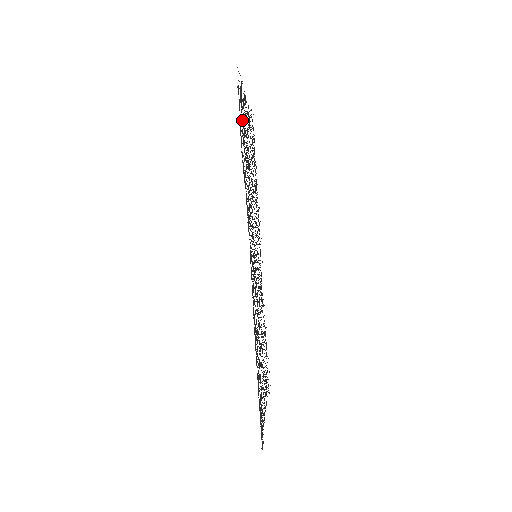
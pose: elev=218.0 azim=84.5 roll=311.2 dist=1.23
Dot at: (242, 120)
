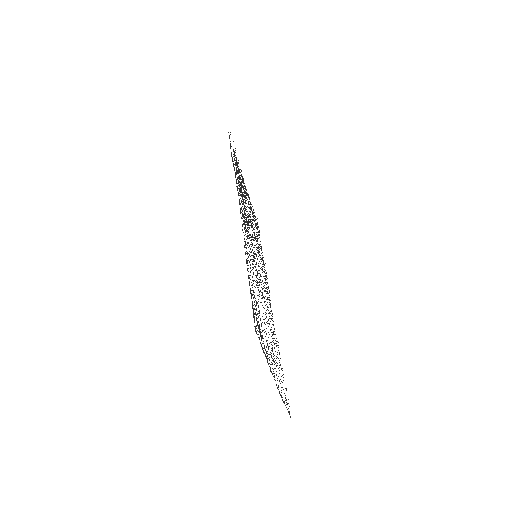
Dot at: occluded
